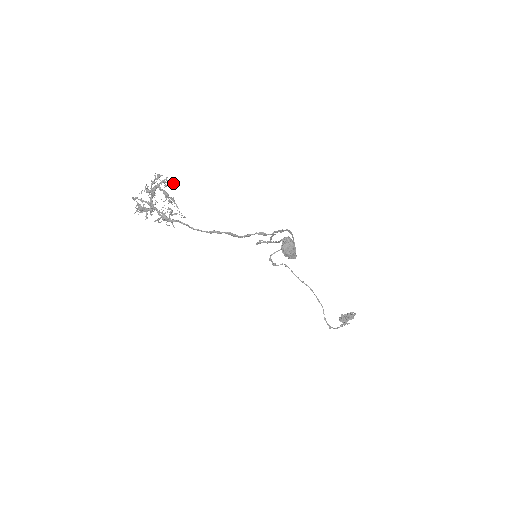
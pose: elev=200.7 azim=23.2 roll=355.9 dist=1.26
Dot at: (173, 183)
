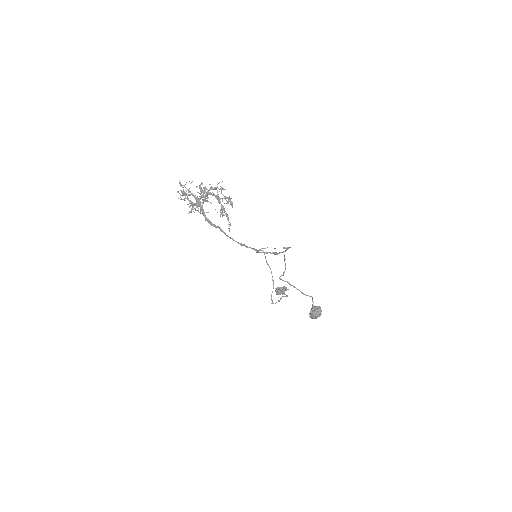
Dot at: occluded
